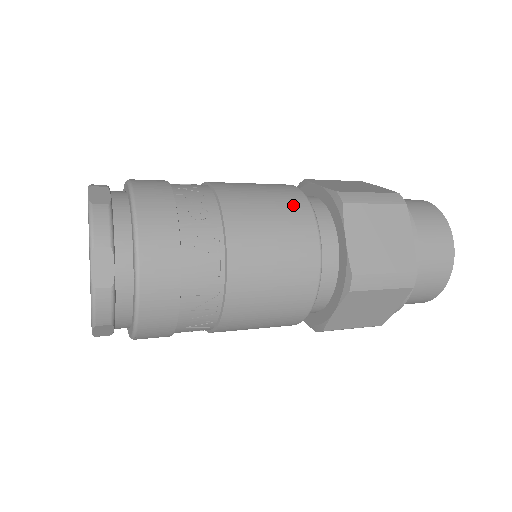
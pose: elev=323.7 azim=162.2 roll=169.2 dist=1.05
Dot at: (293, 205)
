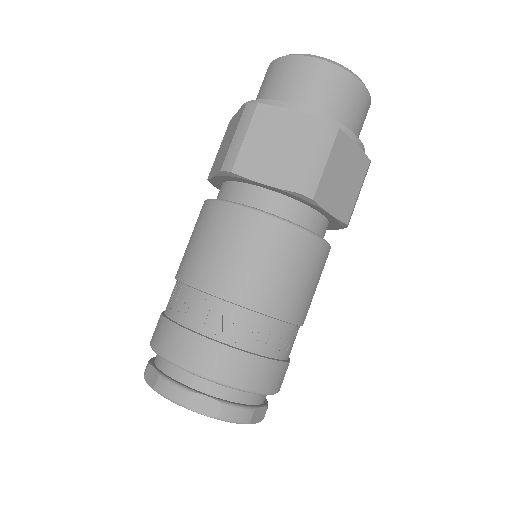
Dot at: (287, 244)
